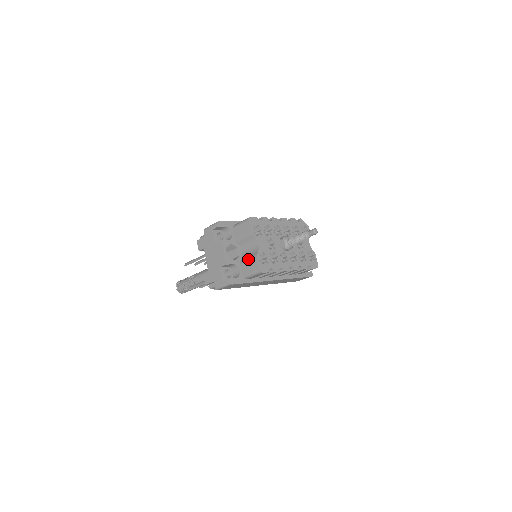
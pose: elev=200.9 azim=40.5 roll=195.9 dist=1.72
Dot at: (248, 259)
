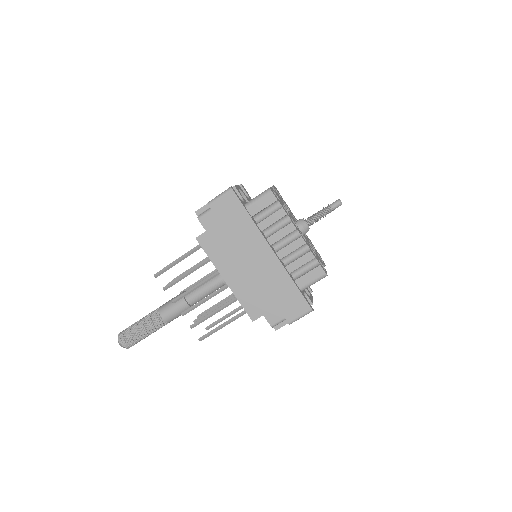
Dot at: occluded
